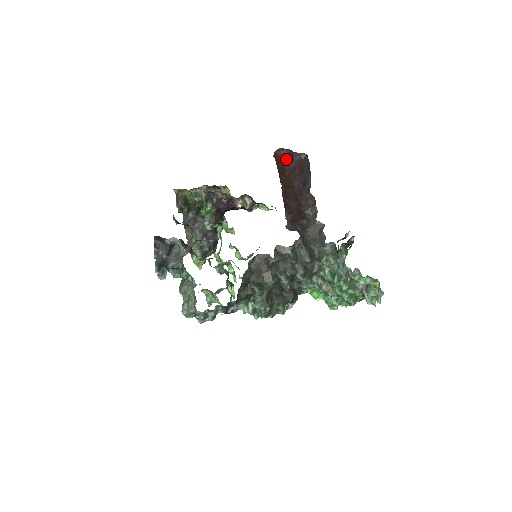
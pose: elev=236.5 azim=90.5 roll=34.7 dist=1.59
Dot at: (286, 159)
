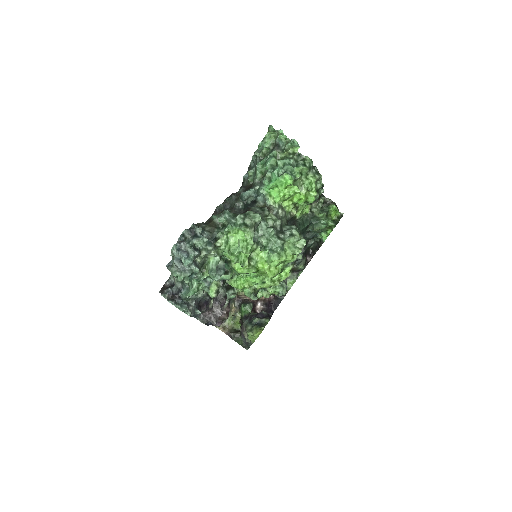
Dot at: occluded
